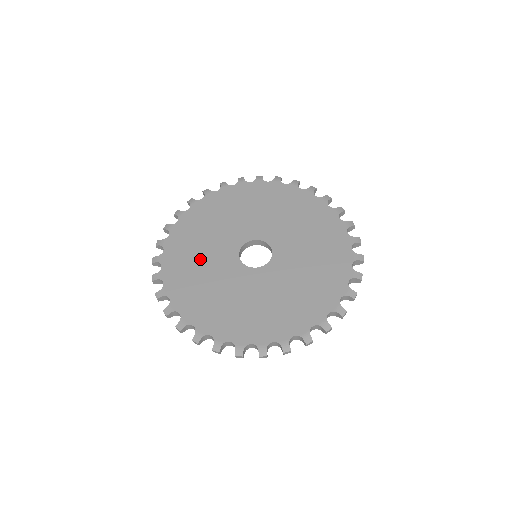
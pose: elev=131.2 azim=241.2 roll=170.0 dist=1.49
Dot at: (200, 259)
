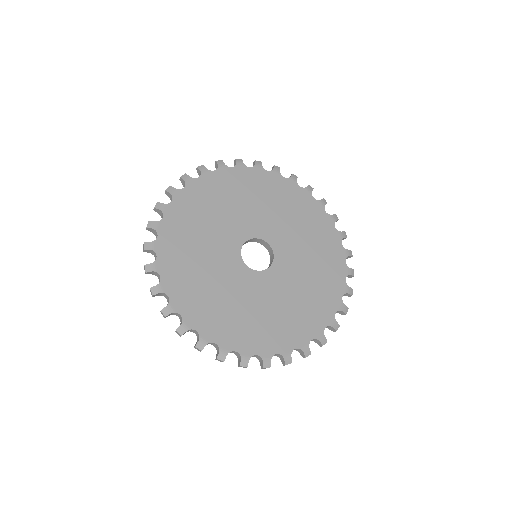
Dot at: (221, 296)
